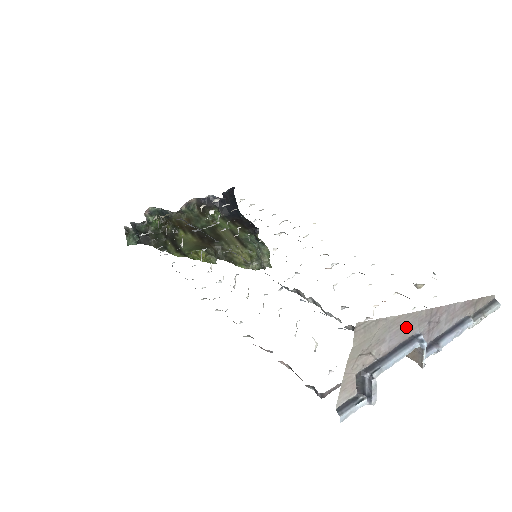
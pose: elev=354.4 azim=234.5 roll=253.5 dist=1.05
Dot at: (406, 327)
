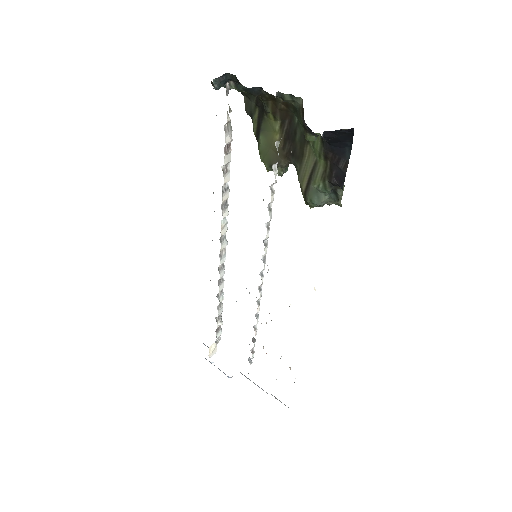
Dot at: occluded
